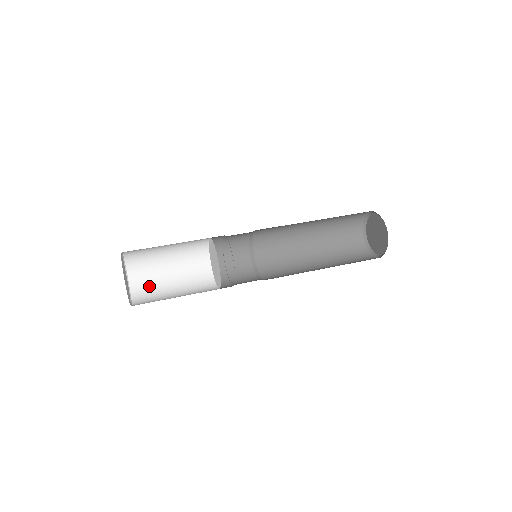
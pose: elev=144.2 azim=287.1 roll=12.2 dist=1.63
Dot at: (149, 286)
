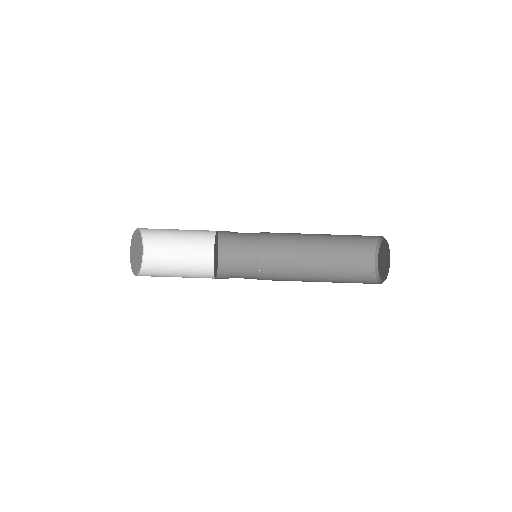
Dot at: (160, 261)
